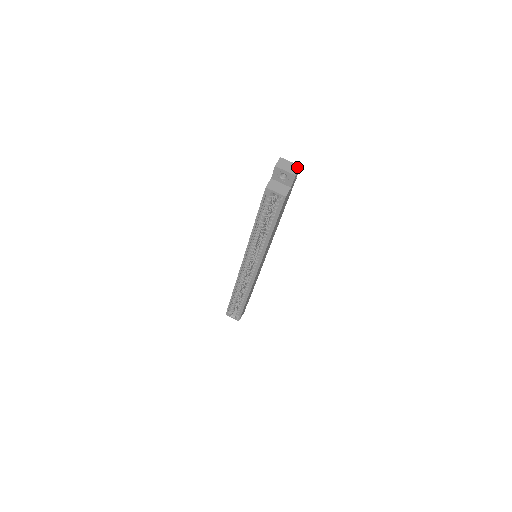
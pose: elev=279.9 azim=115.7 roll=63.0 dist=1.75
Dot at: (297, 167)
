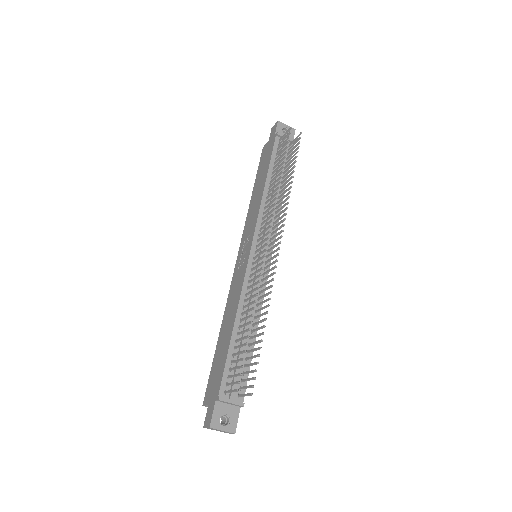
Dot at: (230, 433)
